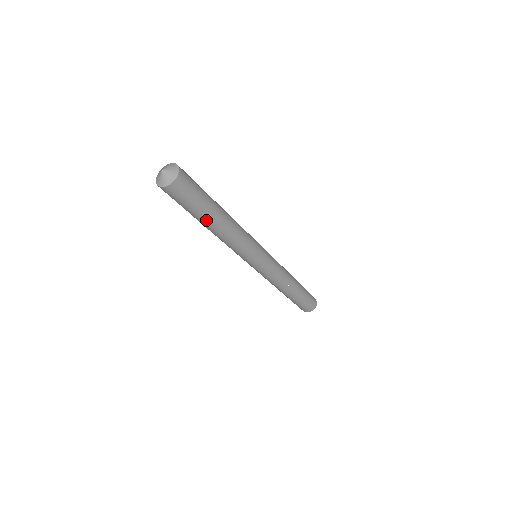
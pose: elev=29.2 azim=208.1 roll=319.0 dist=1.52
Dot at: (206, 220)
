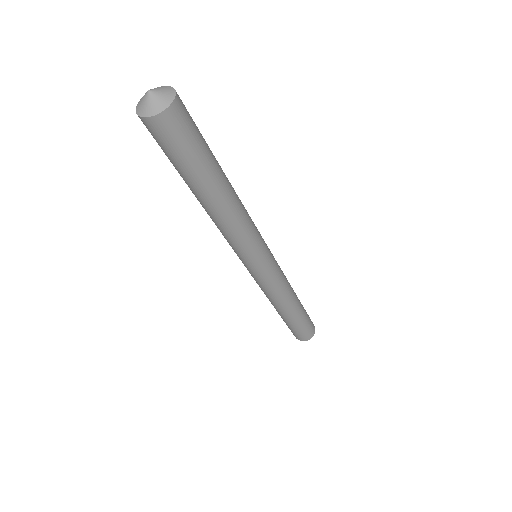
Dot at: (211, 182)
